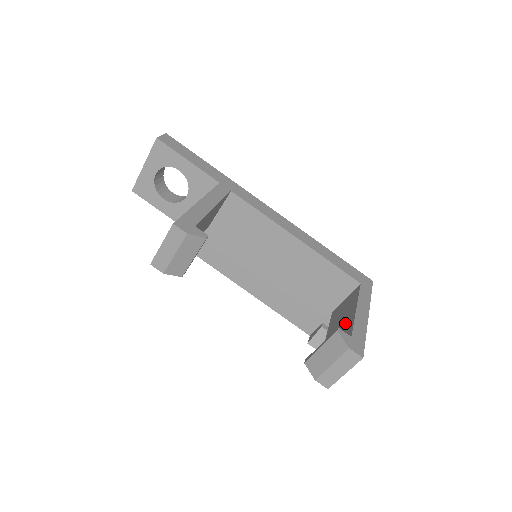
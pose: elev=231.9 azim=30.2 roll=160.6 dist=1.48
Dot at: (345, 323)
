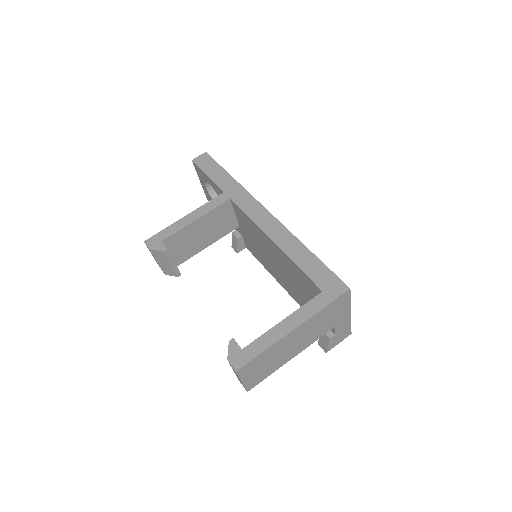
Dot at: occluded
